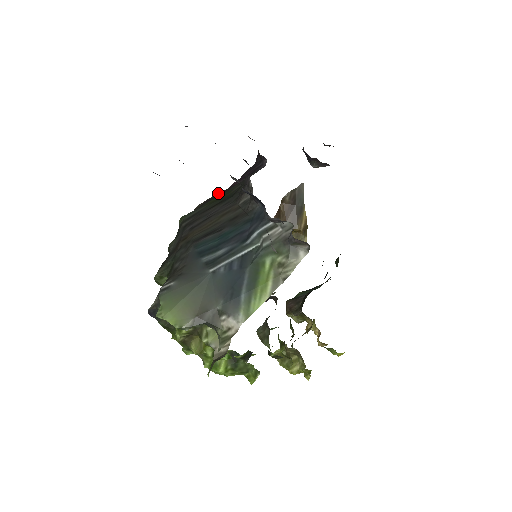
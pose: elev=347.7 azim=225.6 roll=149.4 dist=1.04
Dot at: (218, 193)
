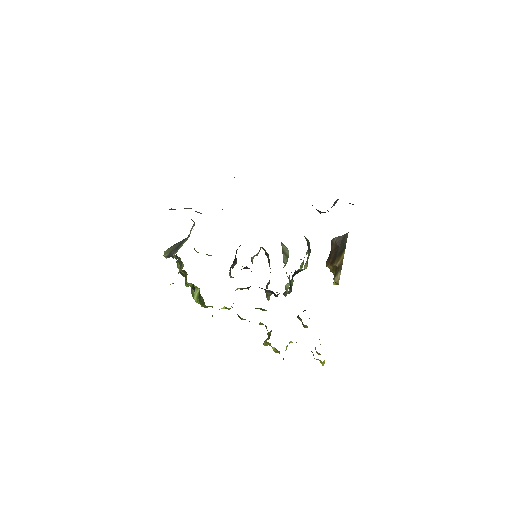
Dot at: occluded
